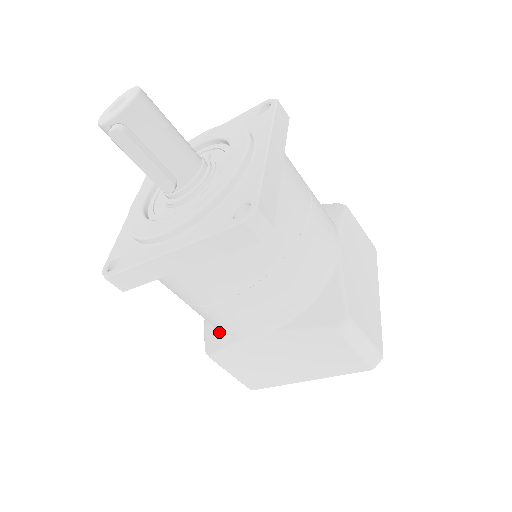
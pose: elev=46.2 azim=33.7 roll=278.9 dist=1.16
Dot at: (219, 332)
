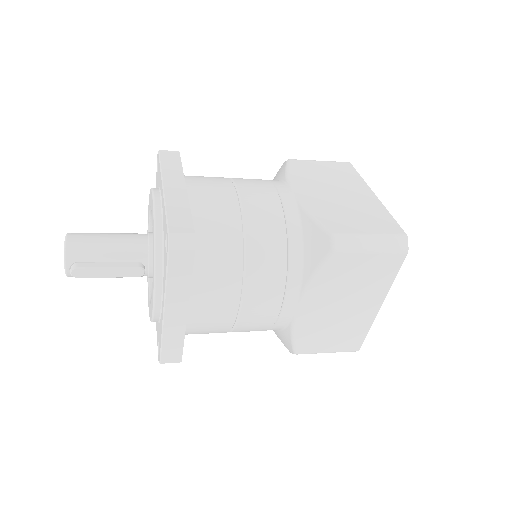
Dot at: (281, 331)
